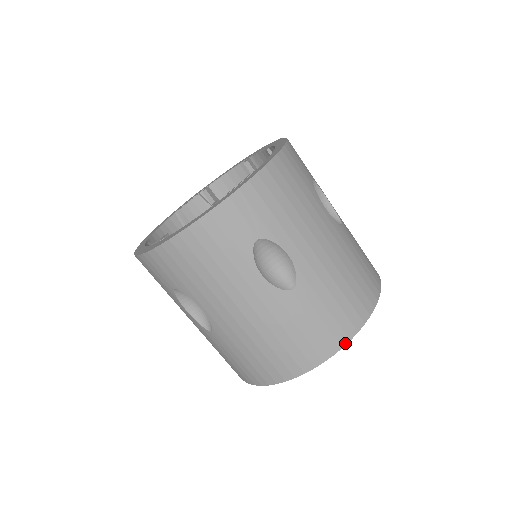
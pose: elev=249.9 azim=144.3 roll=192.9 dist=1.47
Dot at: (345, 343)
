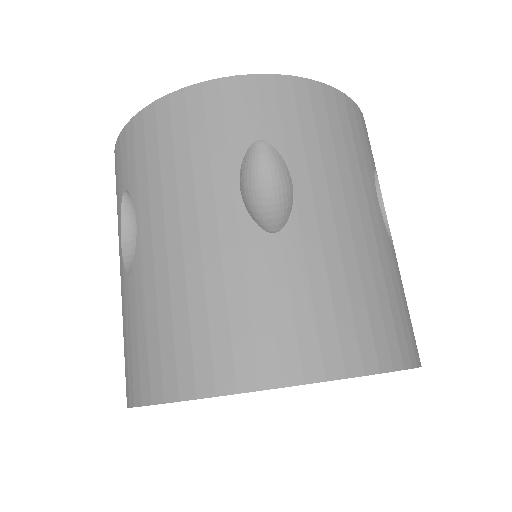
Dot at: (313, 379)
